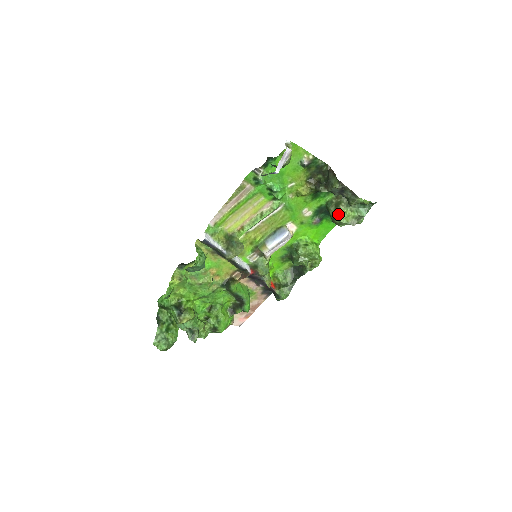
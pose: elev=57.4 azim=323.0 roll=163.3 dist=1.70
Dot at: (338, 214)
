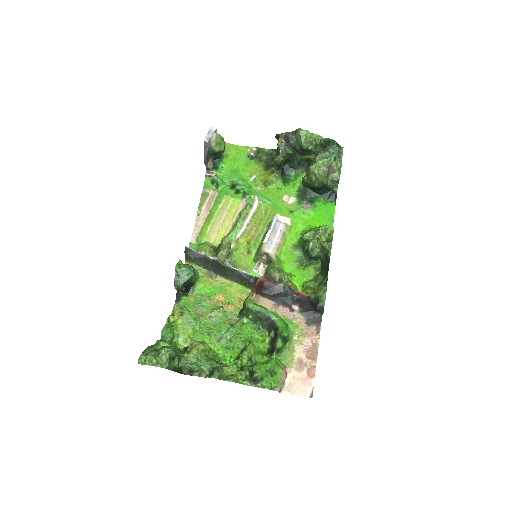
Dot at: (308, 171)
